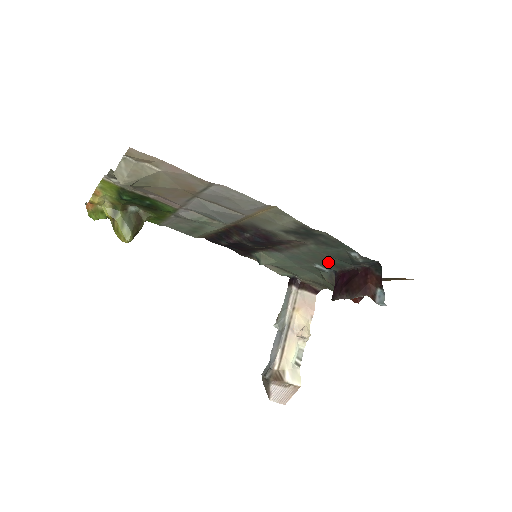
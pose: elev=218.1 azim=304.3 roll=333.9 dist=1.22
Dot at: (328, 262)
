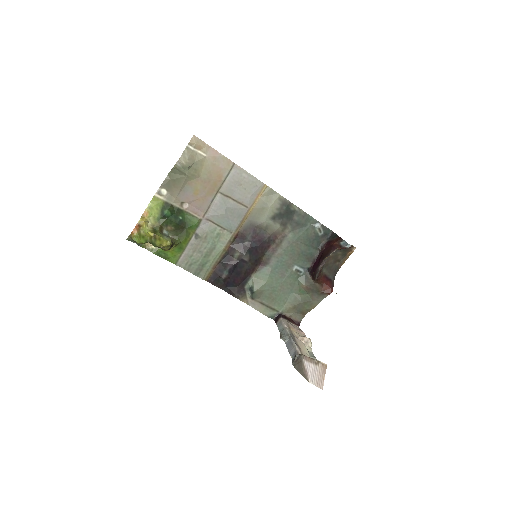
Dot at: (302, 256)
